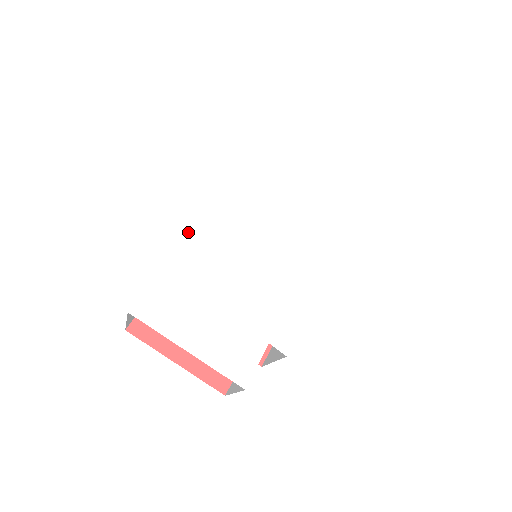
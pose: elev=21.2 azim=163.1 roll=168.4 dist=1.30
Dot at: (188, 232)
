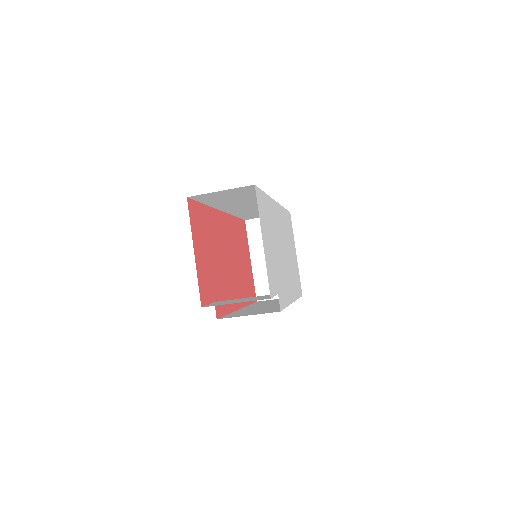
Dot at: occluded
